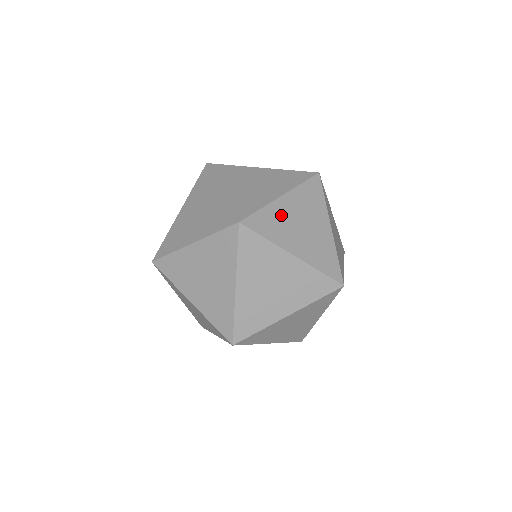
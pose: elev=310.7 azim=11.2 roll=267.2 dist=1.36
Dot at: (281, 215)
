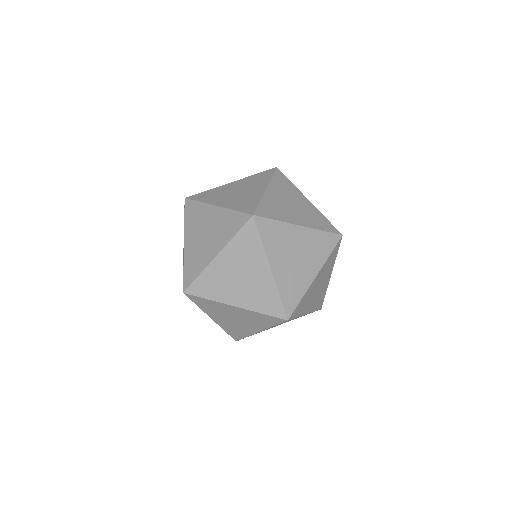
Dot at: (218, 274)
